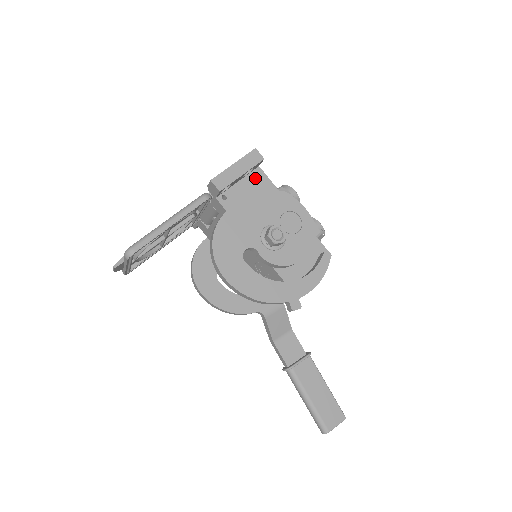
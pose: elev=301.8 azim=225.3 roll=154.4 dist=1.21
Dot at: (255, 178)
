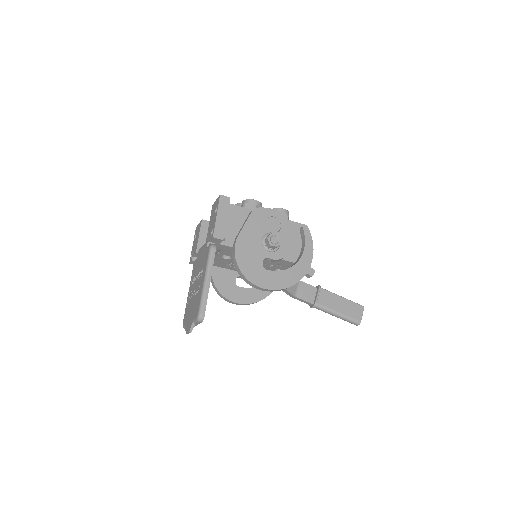
Dot at: (230, 212)
